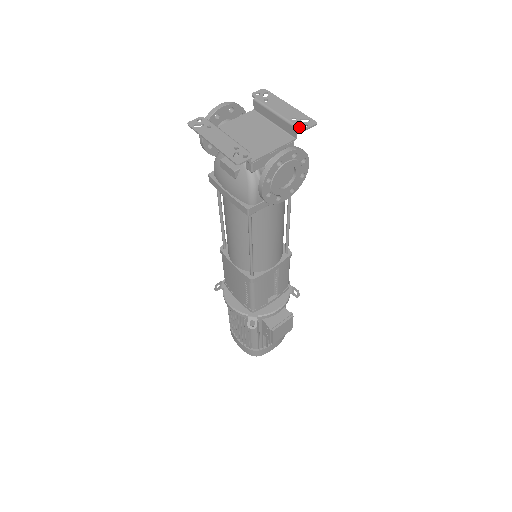
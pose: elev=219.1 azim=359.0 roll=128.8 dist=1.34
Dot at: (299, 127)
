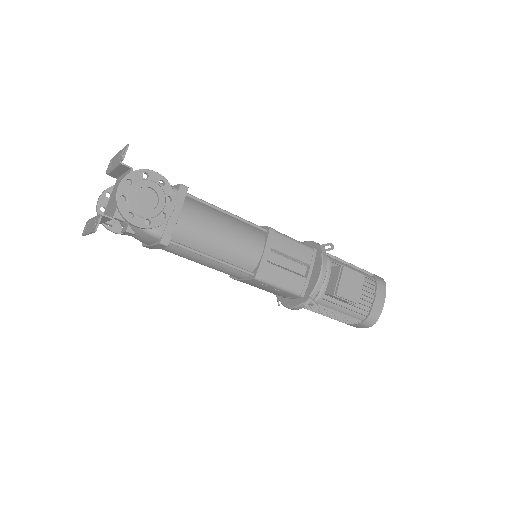
Dot at: (121, 161)
